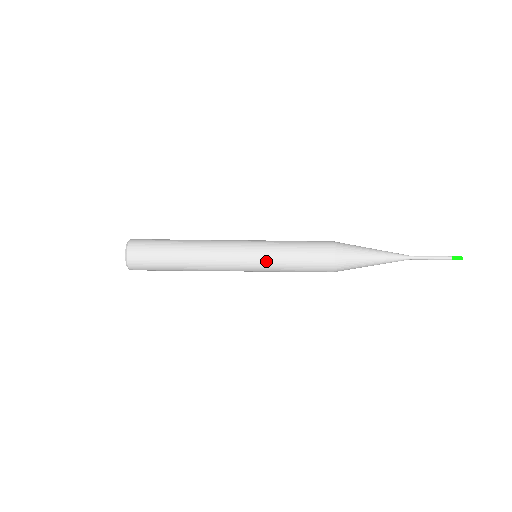
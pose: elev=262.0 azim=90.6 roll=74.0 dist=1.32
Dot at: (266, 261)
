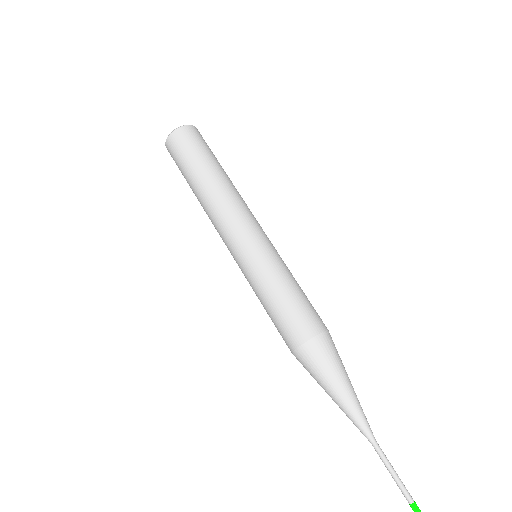
Dot at: (271, 255)
